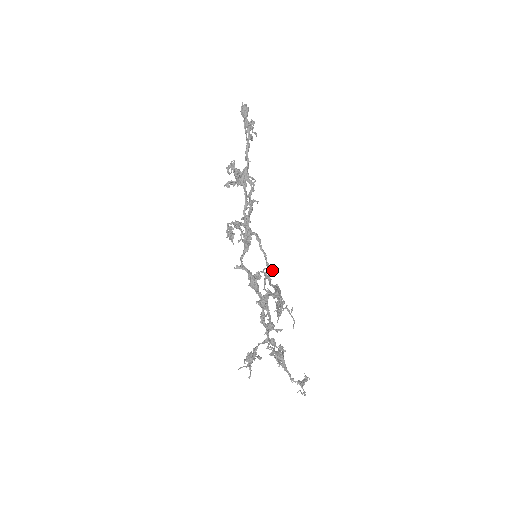
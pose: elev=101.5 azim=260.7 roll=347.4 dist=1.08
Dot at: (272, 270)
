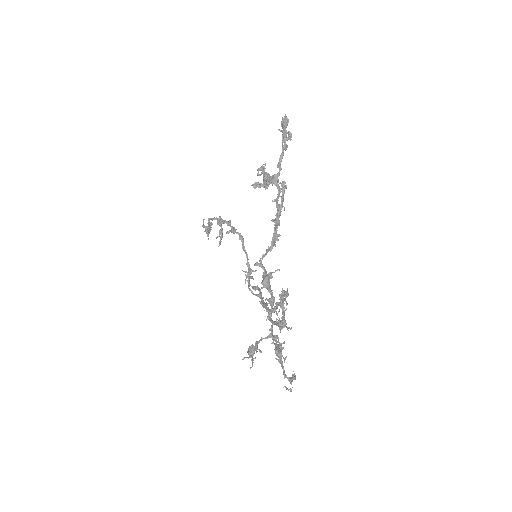
Dot at: (255, 271)
